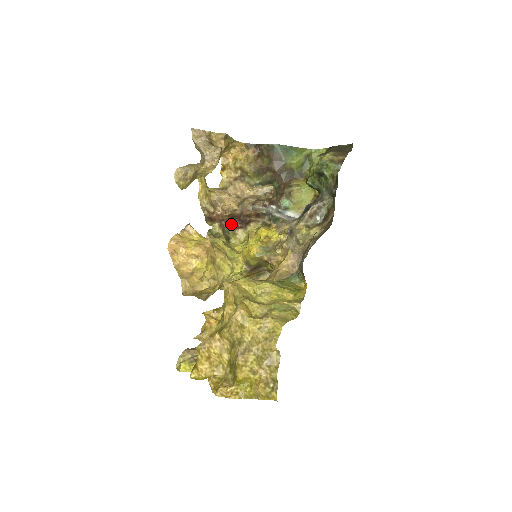
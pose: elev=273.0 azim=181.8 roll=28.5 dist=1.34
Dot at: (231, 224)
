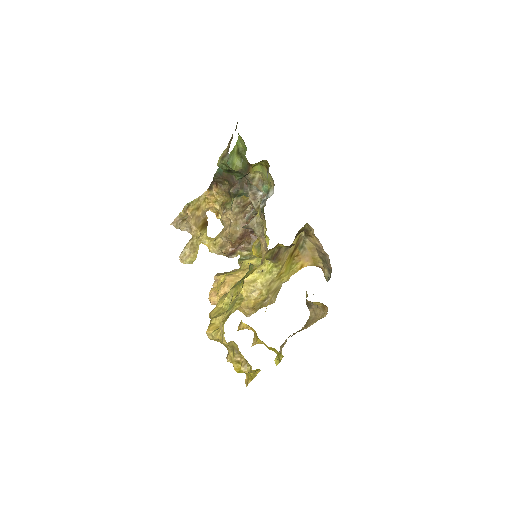
Dot at: (250, 240)
